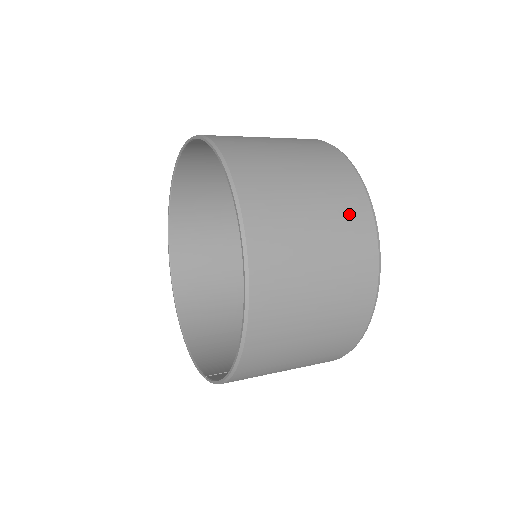
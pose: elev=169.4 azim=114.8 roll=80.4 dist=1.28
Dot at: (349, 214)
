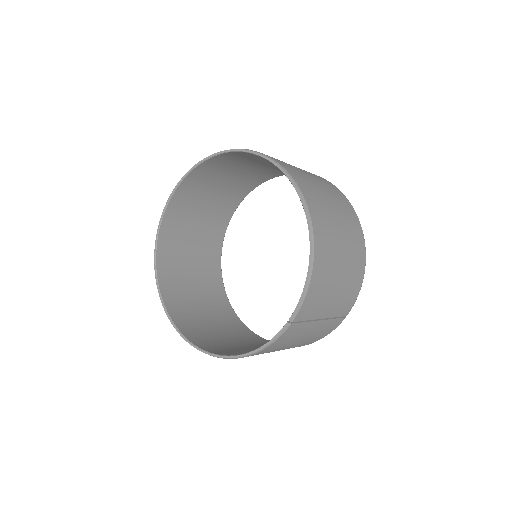
Dot at: occluded
